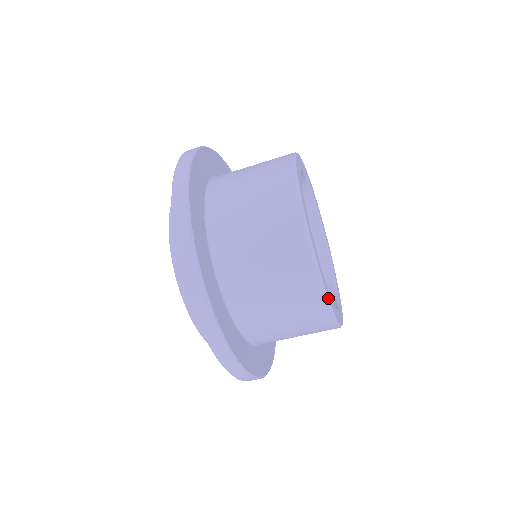
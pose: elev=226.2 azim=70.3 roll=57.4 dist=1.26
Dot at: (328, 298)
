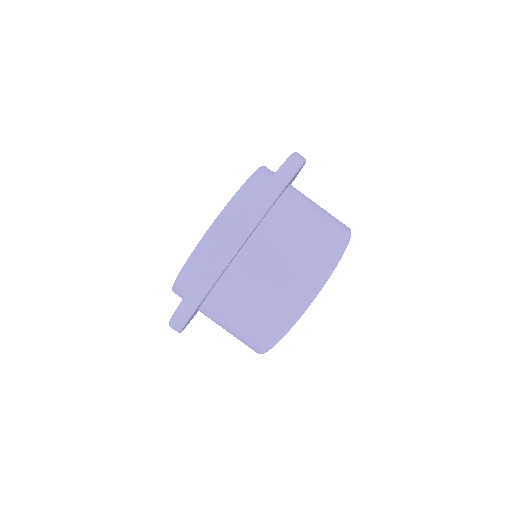
Dot at: occluded
